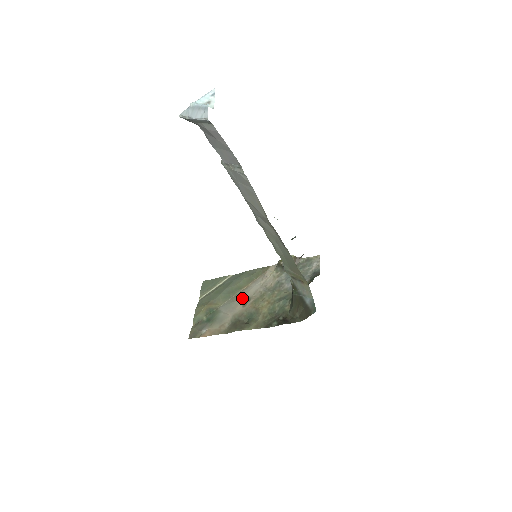
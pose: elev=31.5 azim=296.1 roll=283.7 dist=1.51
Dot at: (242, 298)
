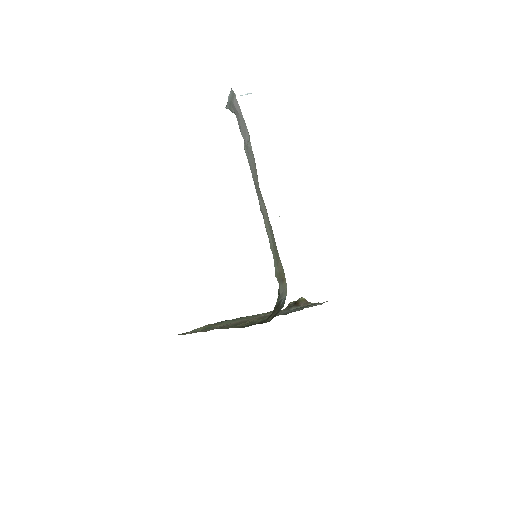
Dot at: occluded
